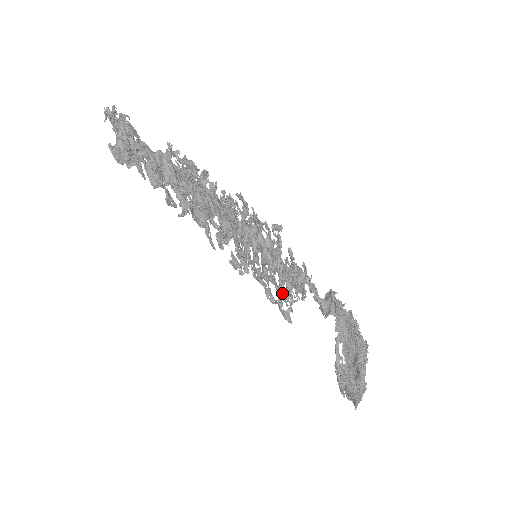
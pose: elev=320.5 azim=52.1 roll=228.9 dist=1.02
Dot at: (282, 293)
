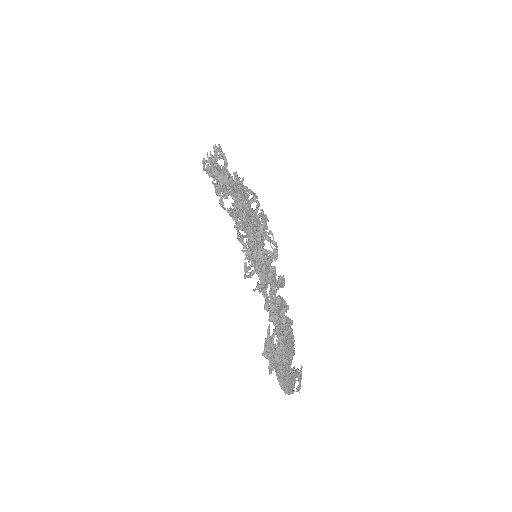
Dot at: occluded
